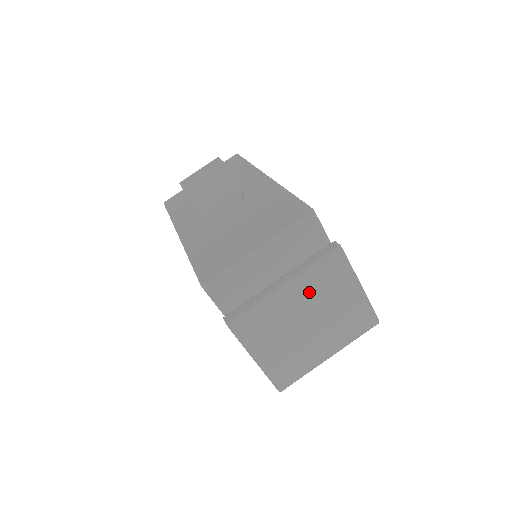
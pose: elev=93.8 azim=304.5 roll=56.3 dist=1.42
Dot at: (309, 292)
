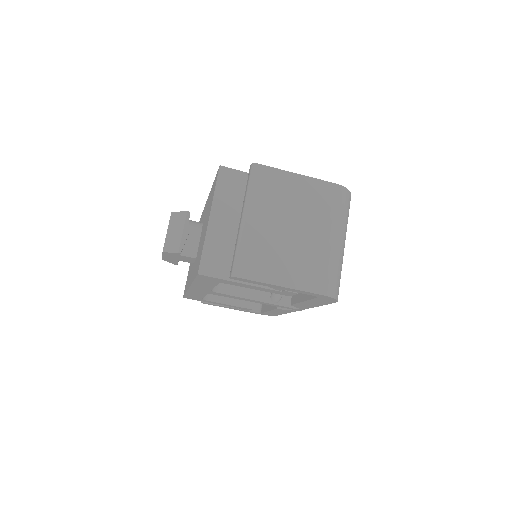
Dot at: (265, 208)
